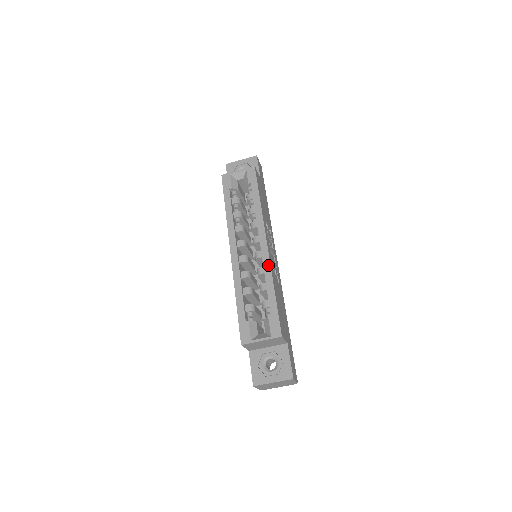
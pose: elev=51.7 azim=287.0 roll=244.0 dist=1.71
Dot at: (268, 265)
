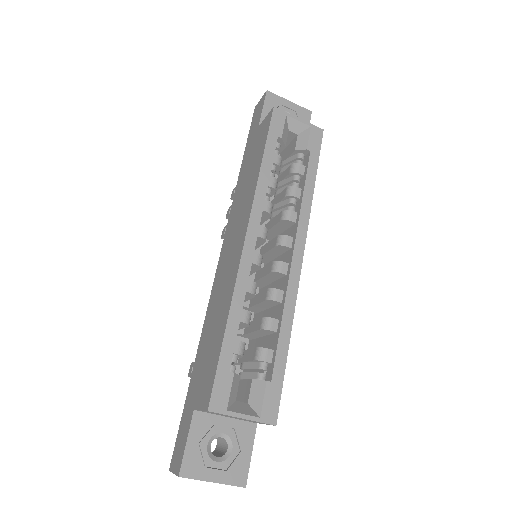
Dot at: (294, 294)
